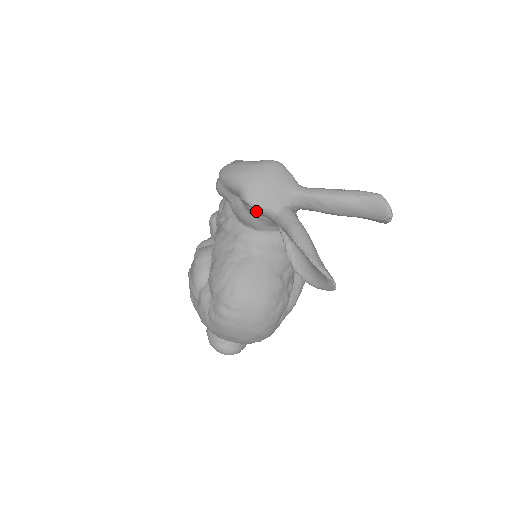
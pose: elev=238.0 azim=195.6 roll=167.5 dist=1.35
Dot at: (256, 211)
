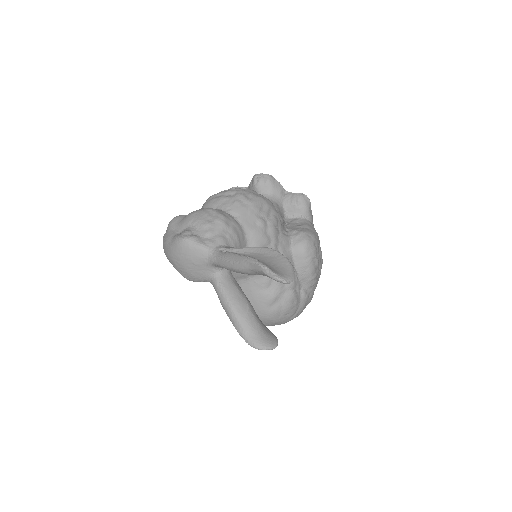
Dot at: occluded
